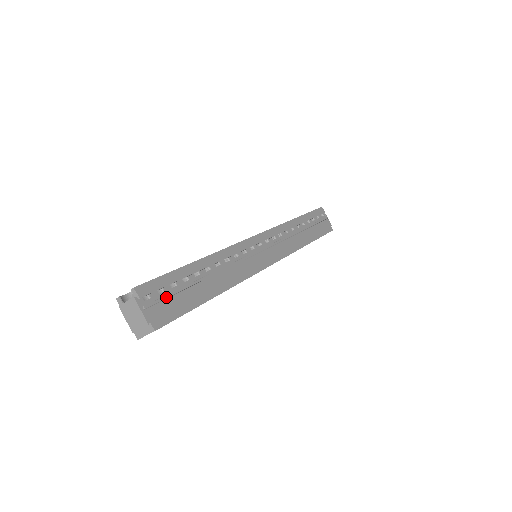
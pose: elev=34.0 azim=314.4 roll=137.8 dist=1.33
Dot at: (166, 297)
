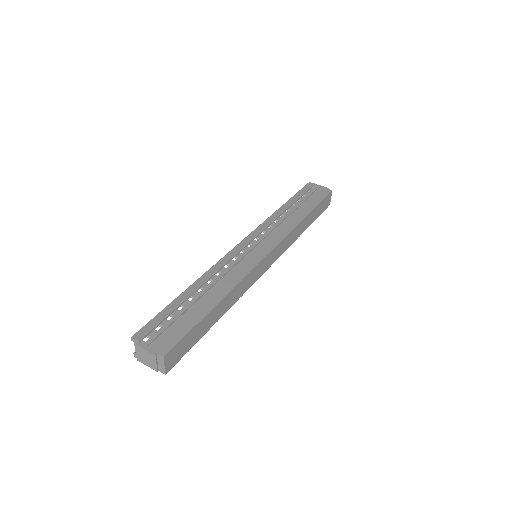
Dot at: (164, 329)
